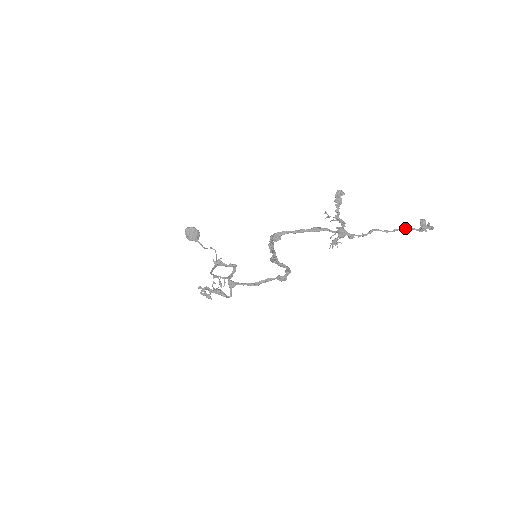
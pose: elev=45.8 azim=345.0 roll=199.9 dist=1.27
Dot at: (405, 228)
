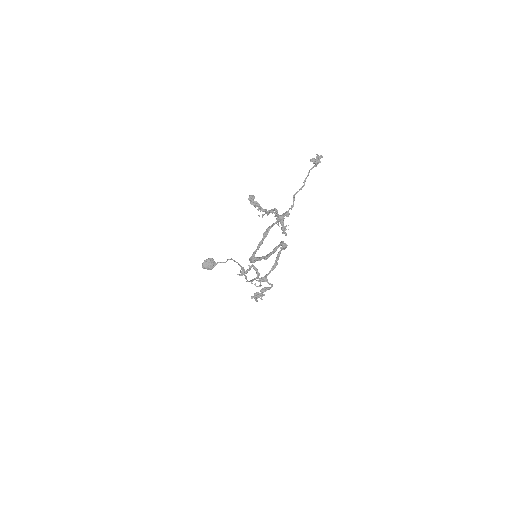
Dot at: (308, 174)
